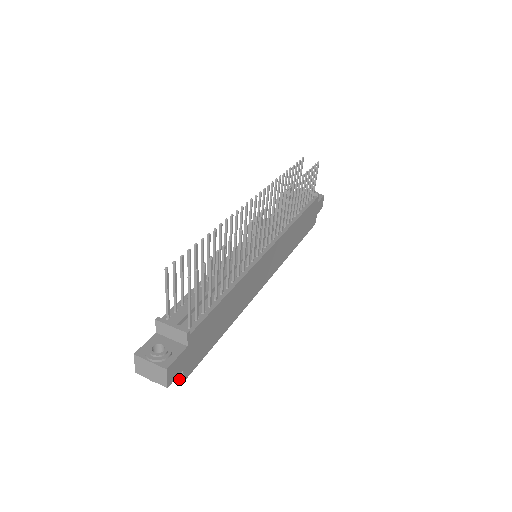
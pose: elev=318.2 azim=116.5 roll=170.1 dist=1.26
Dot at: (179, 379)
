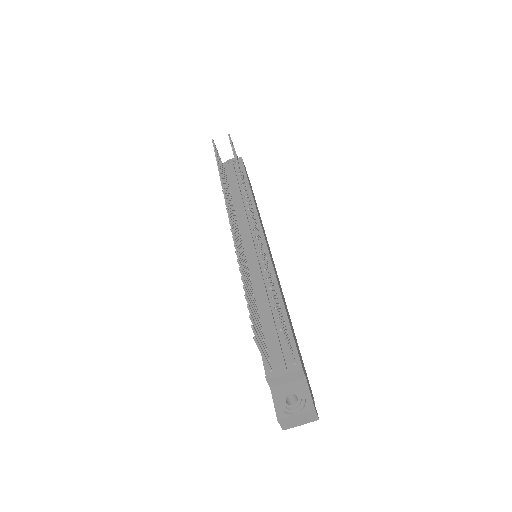
Dot at: occluded
